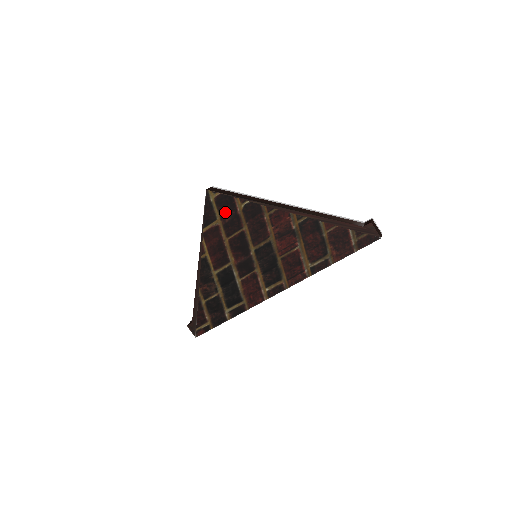
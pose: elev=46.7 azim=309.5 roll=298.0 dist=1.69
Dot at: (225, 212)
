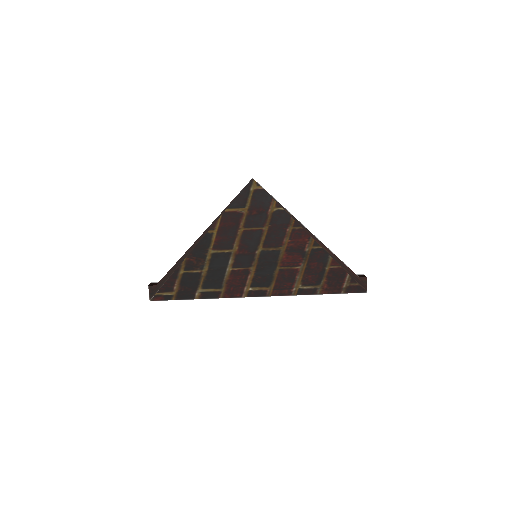
Dot at: (257, 206)
